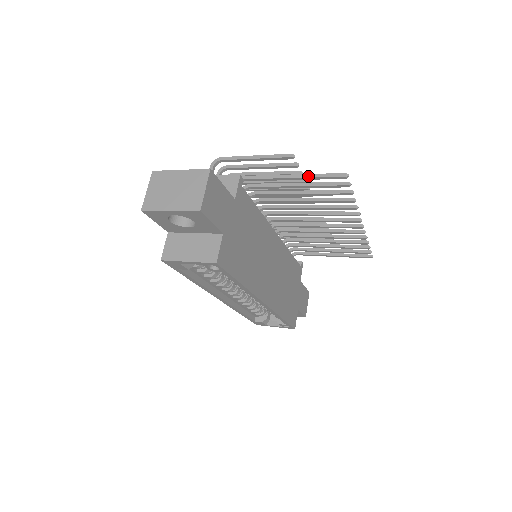
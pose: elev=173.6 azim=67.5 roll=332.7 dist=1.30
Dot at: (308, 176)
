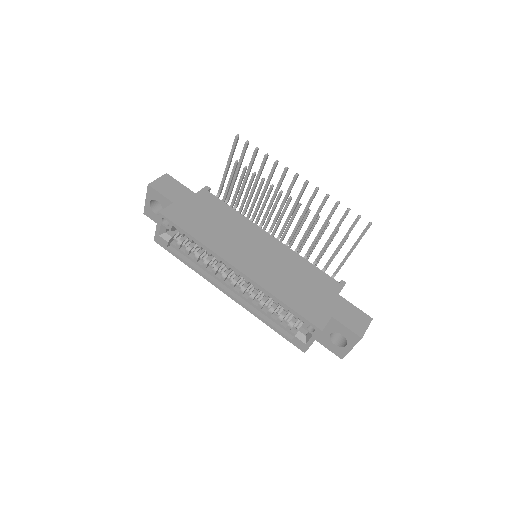
Dot at: (229, 157)
